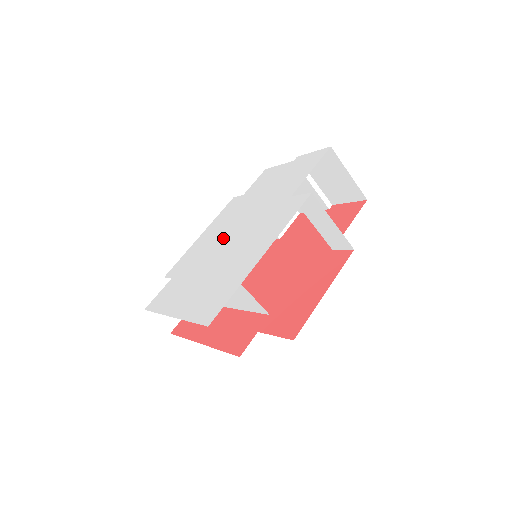
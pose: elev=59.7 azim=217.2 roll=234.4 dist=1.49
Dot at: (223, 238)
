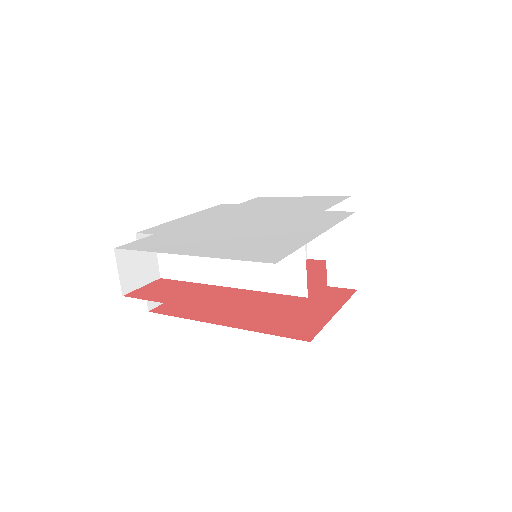
Dot at: (233, 220)
